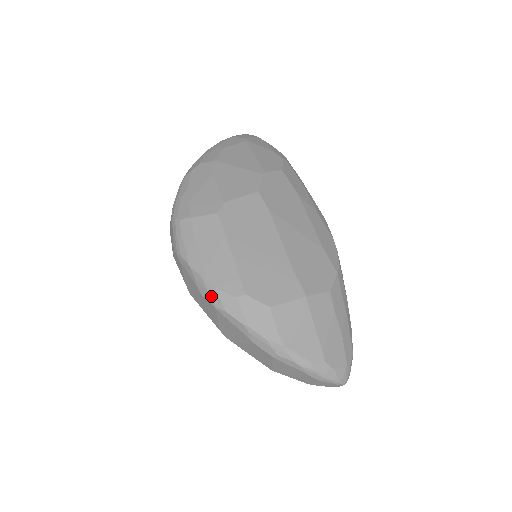
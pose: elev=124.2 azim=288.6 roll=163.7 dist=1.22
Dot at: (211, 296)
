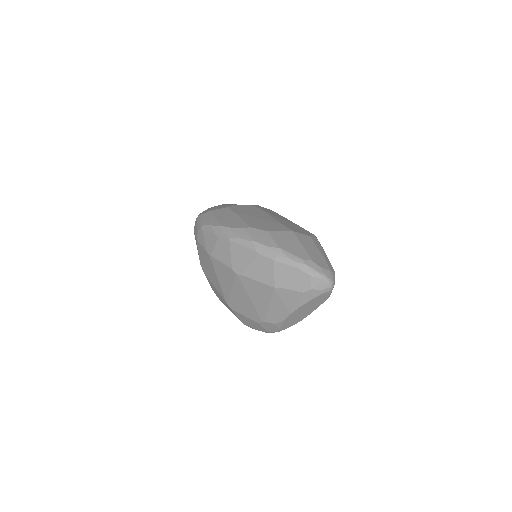
Dot at: (226, 233)
